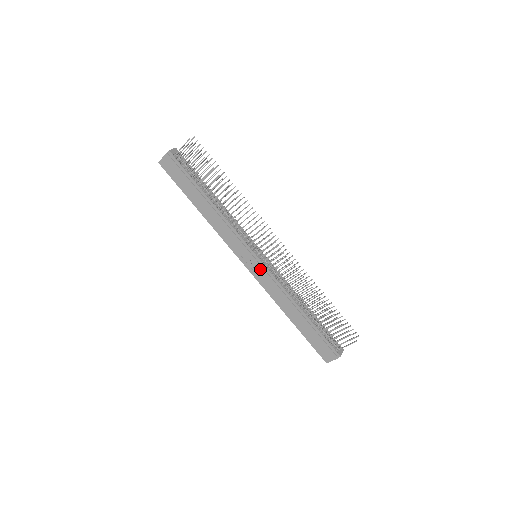
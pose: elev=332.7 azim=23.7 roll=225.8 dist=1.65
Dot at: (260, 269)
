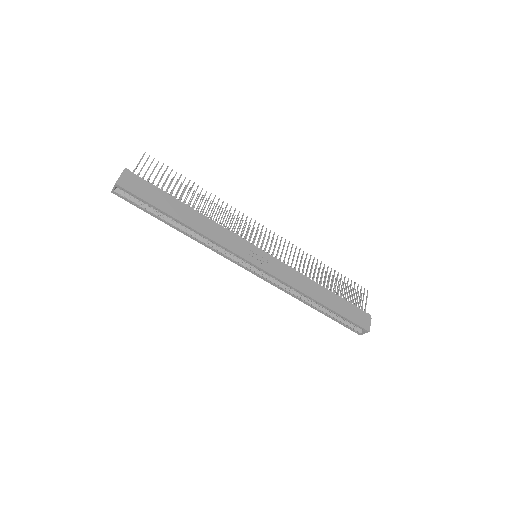
Dot at: (271, 261)
